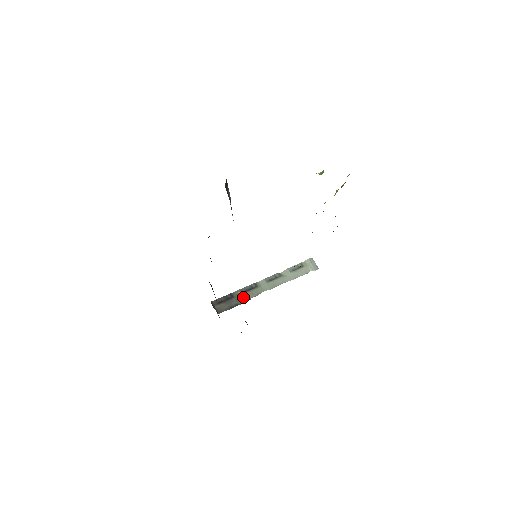
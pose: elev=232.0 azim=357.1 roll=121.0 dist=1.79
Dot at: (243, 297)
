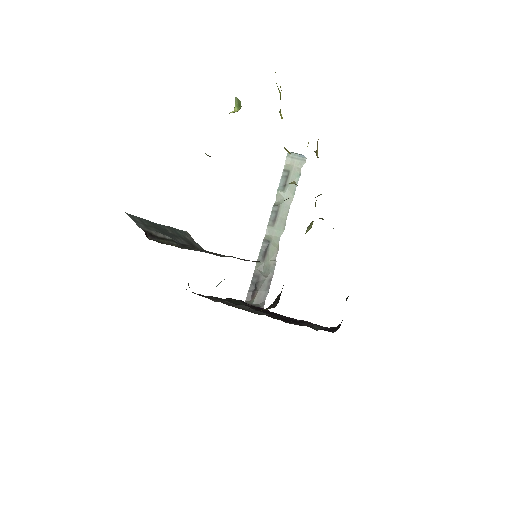
Dot at: (268, 267)
